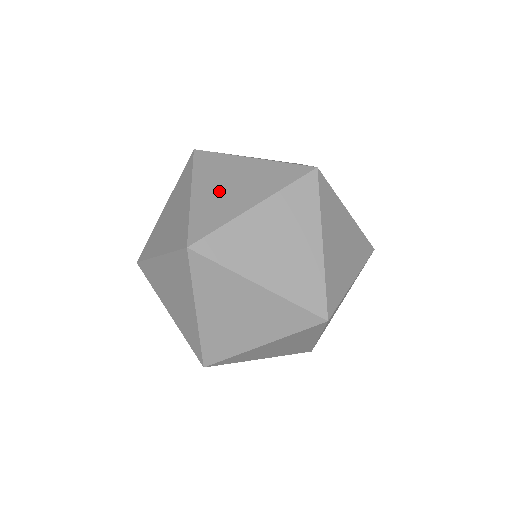
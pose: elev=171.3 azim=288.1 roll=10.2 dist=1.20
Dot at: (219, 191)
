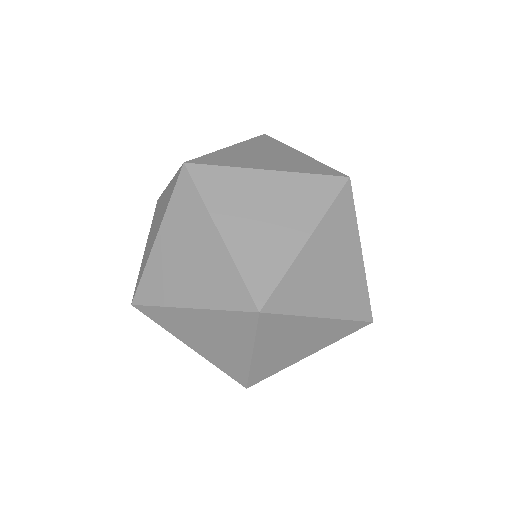
Dot at: (174, 259)
